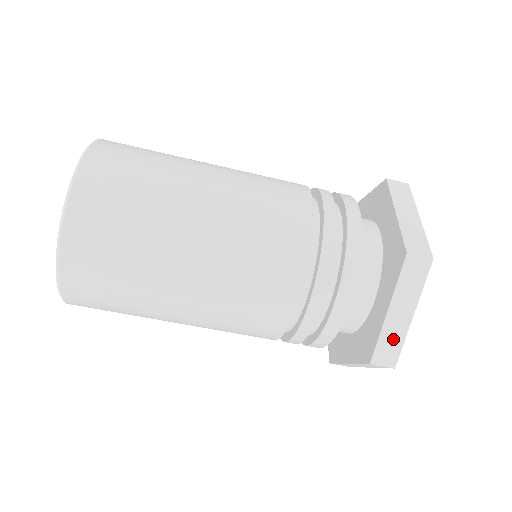
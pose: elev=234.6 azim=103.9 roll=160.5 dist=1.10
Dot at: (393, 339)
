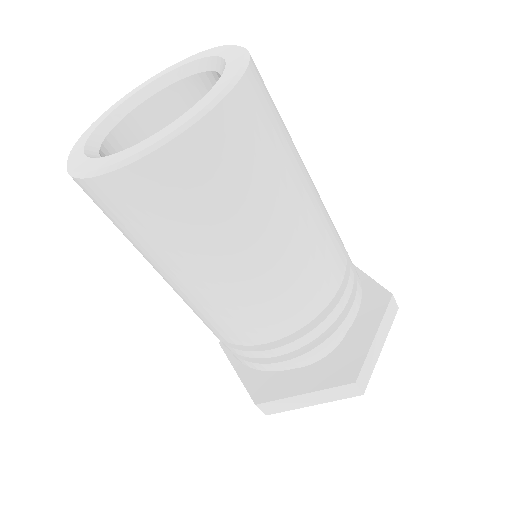
Dot at: (370, 364)
